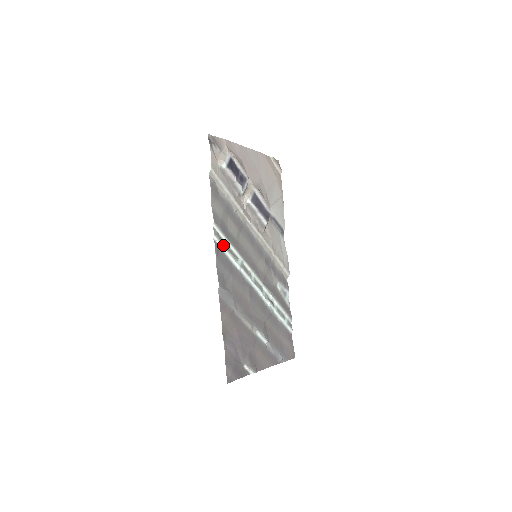
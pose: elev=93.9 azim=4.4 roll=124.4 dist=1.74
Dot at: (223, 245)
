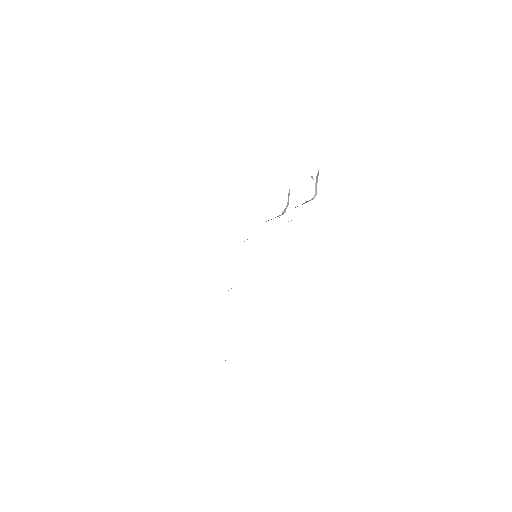
Dot at: occluded
